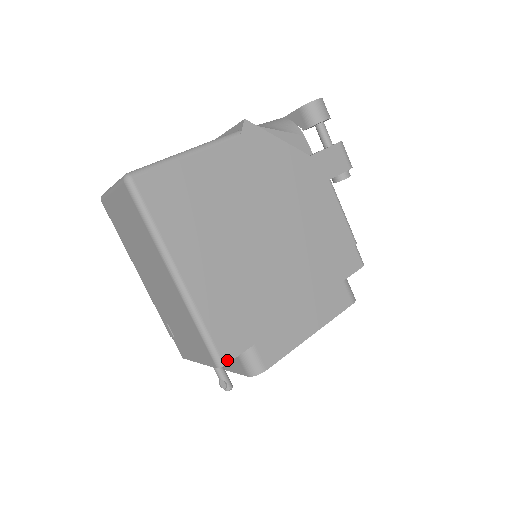
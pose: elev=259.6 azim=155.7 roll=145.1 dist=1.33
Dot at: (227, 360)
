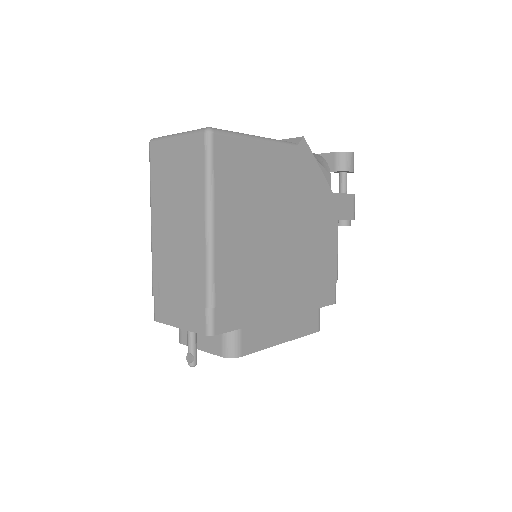
Dot at: (218, 332)
